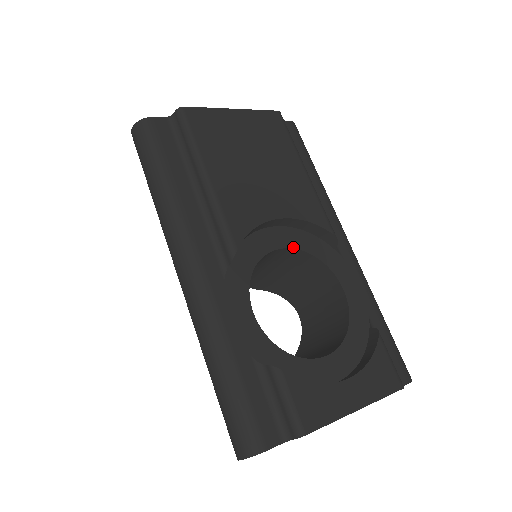
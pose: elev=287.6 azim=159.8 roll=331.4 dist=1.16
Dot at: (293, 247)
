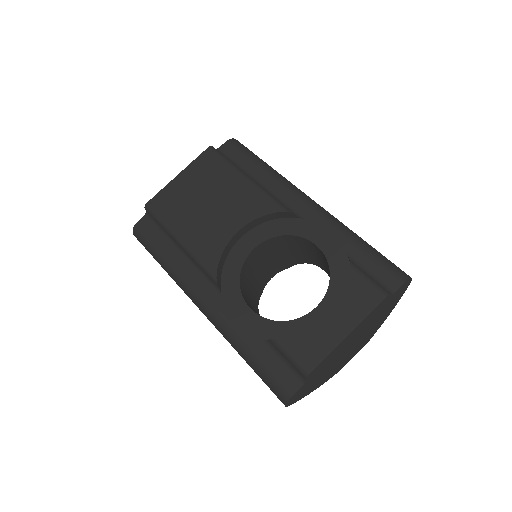
Dot at: (263, 241)
